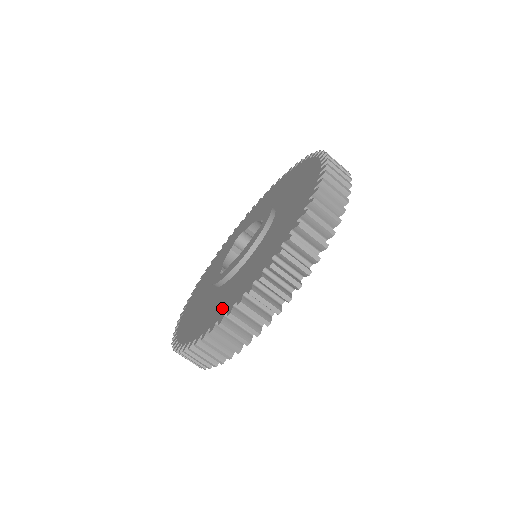
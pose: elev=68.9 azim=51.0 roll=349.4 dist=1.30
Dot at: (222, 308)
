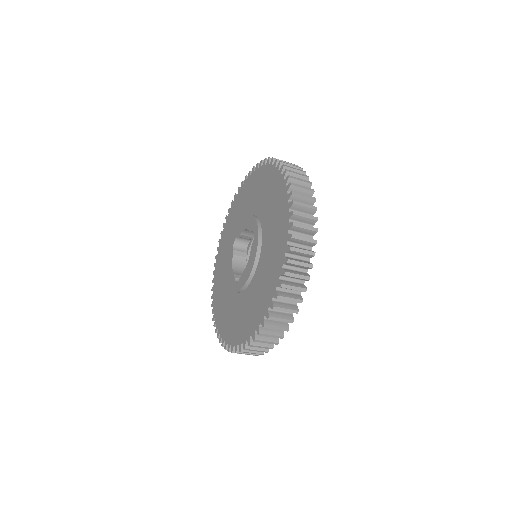
Dot at: (254, 318)
